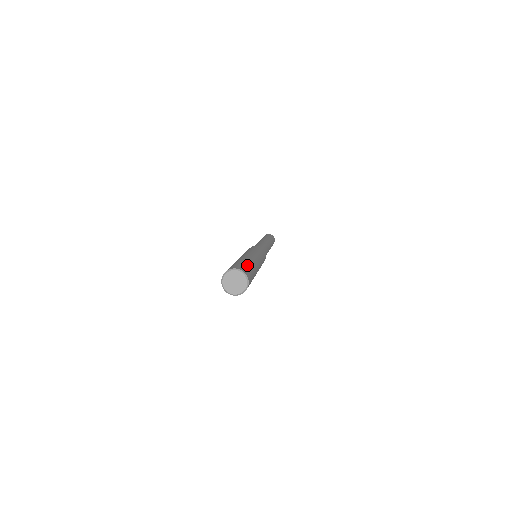
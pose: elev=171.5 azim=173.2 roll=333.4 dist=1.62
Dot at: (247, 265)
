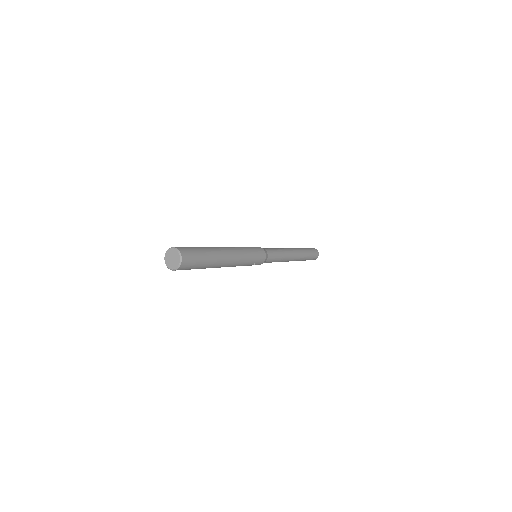
Dot at: (195, 247)
